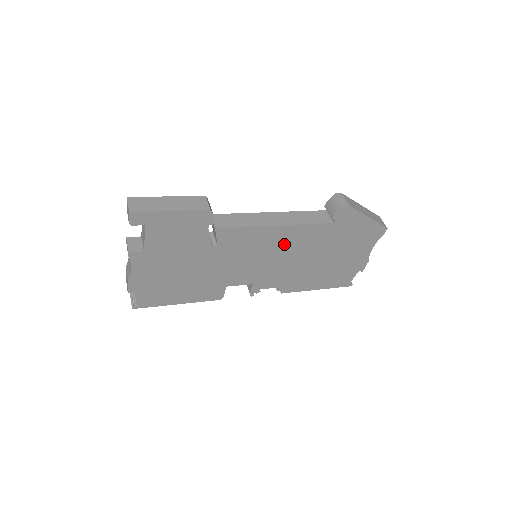
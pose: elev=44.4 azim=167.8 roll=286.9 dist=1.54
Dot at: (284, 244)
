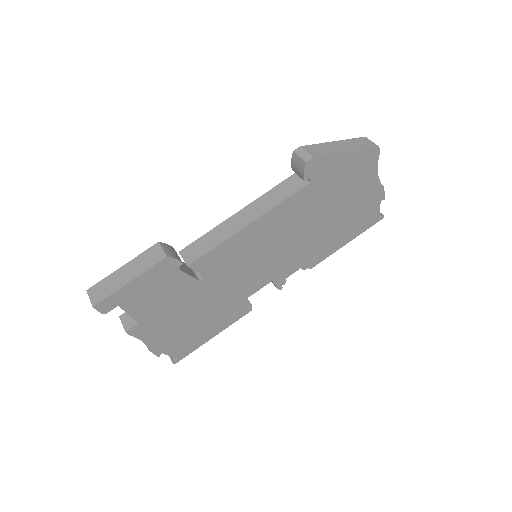
Dot at: (273, 233)
